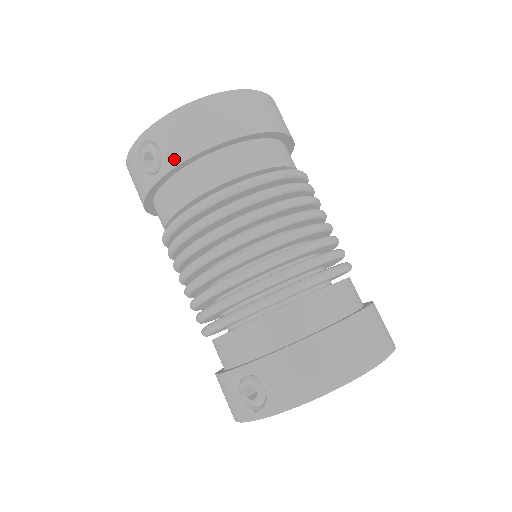
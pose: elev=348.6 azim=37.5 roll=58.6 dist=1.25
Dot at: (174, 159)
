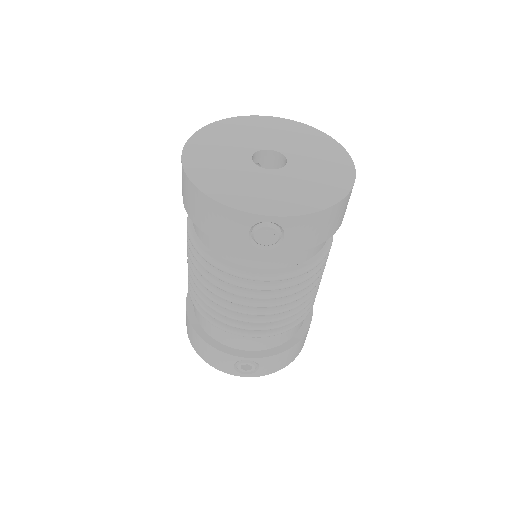
Dot at: (292, 248)
